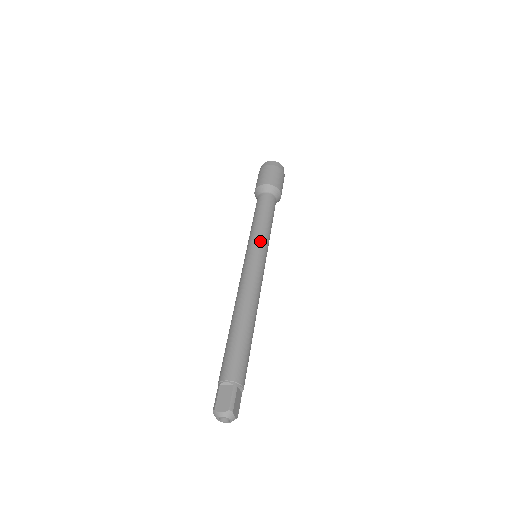
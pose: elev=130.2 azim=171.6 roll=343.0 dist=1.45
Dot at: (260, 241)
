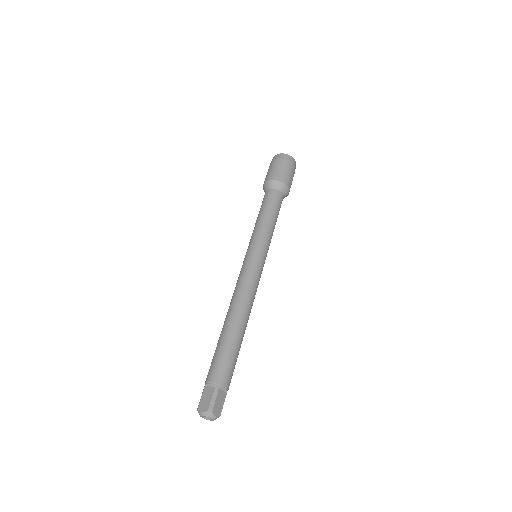
Dot at: (258, 241)
